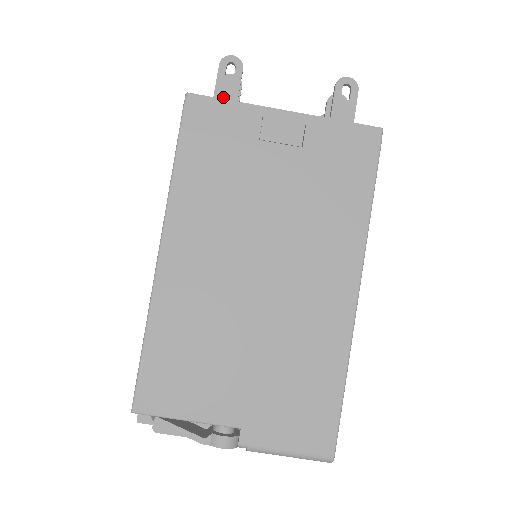
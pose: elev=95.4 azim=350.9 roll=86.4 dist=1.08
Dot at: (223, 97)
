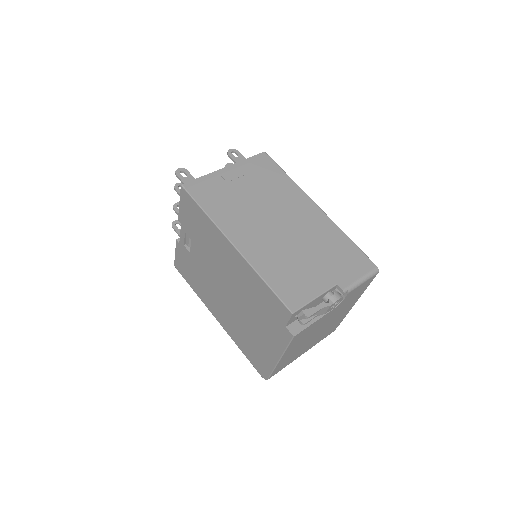
Dot at: occluded
